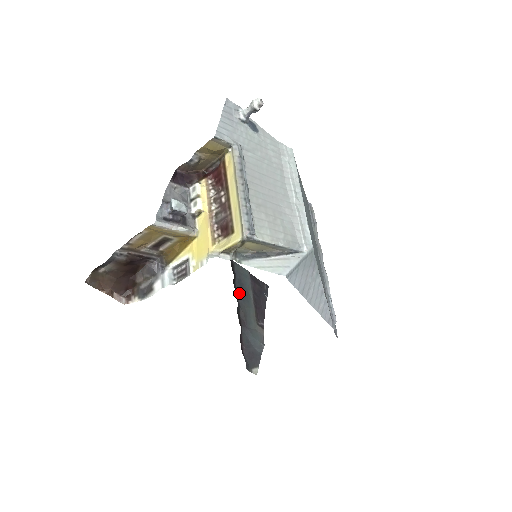
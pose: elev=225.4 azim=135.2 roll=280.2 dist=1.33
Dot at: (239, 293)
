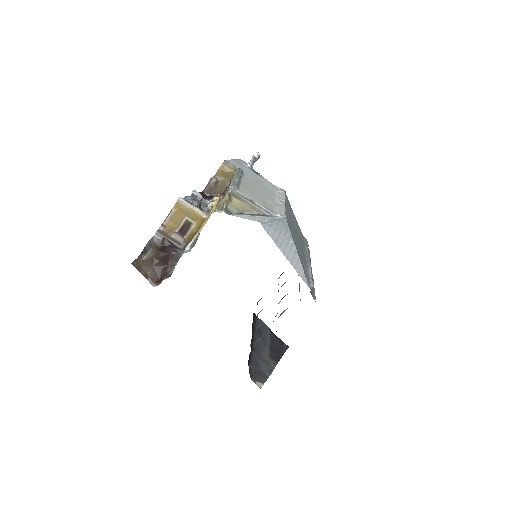
Dot at: (256, 333)
